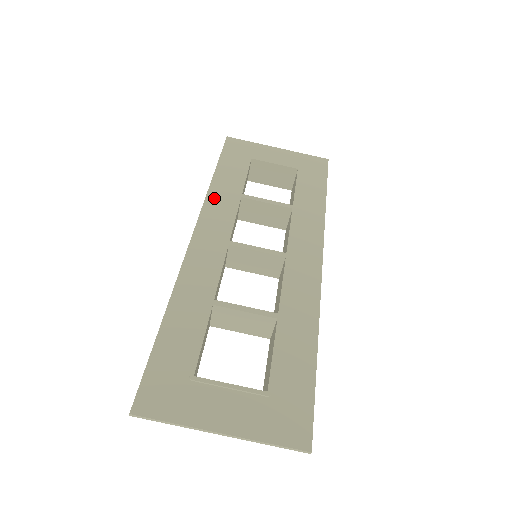
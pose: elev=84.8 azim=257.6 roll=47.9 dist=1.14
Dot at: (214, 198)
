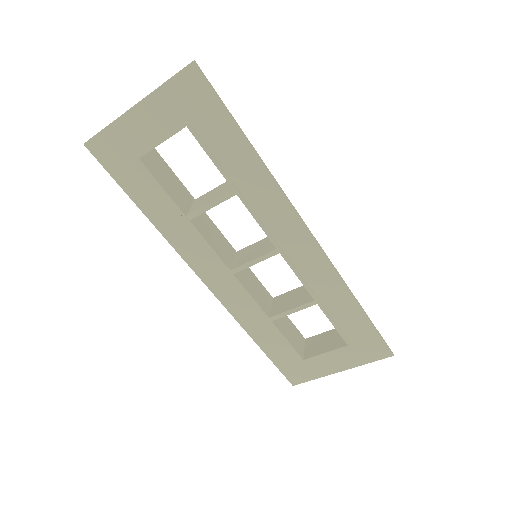
Dot at: (175, 239)
